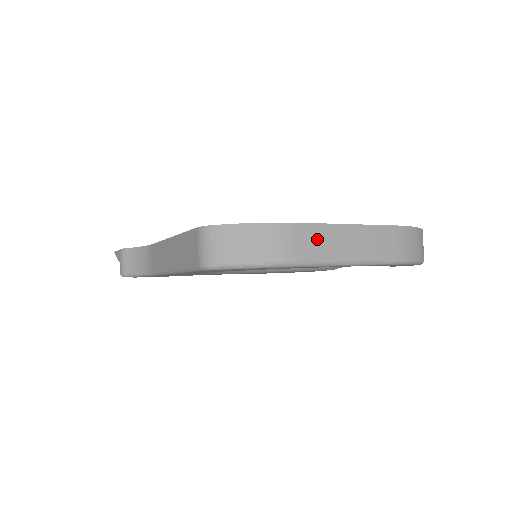
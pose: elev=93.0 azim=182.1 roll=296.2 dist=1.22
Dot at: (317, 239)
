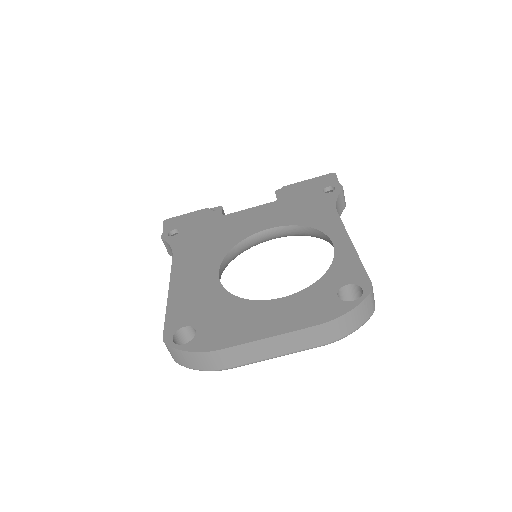
Dot at: (242, 353)
